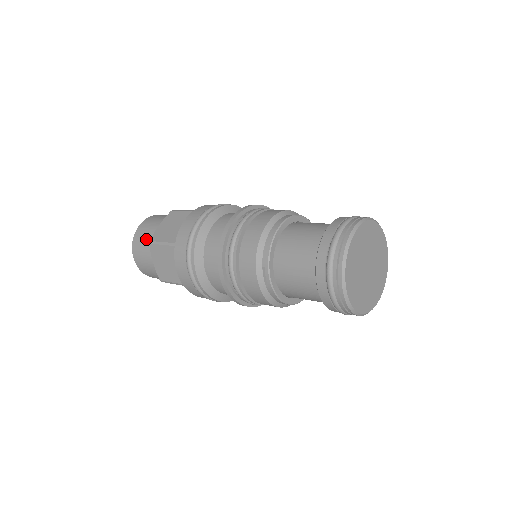
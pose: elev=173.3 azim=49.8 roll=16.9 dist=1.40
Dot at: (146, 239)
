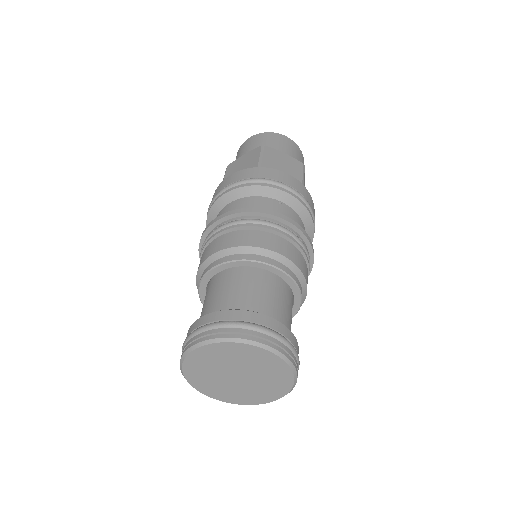
Dot at: occluded
